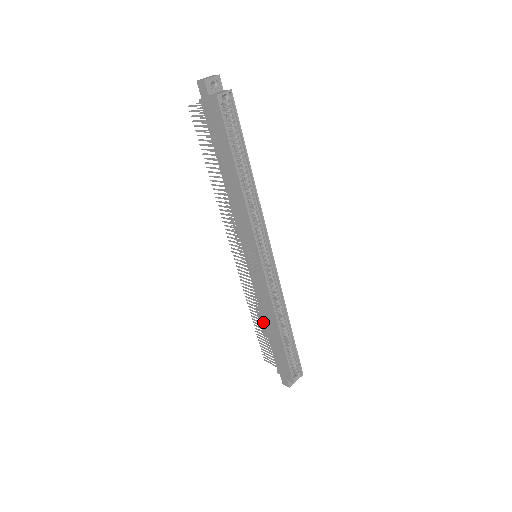
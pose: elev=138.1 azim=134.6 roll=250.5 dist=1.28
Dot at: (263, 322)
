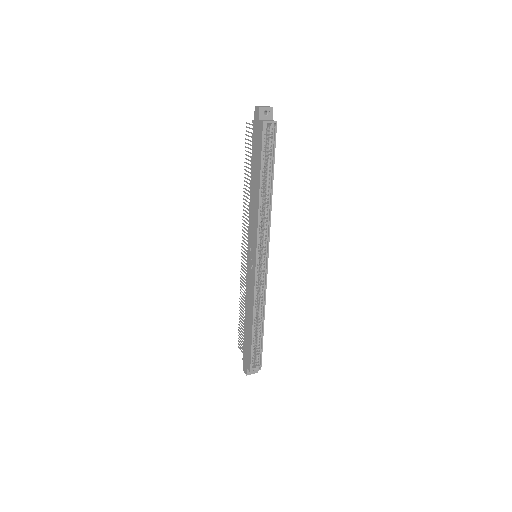
Dot at: occluded
